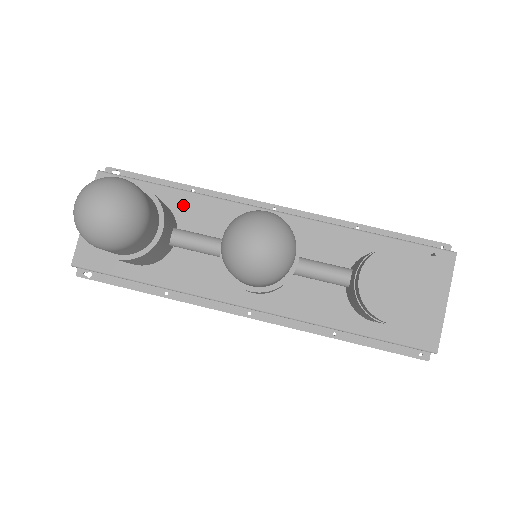
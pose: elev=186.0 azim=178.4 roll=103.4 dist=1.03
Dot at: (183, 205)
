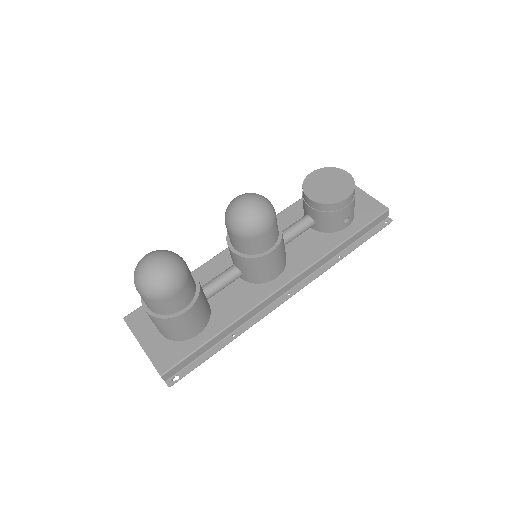
Dot at: occluded
